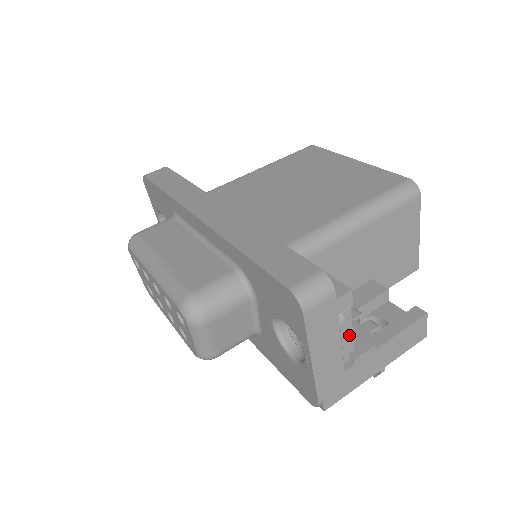
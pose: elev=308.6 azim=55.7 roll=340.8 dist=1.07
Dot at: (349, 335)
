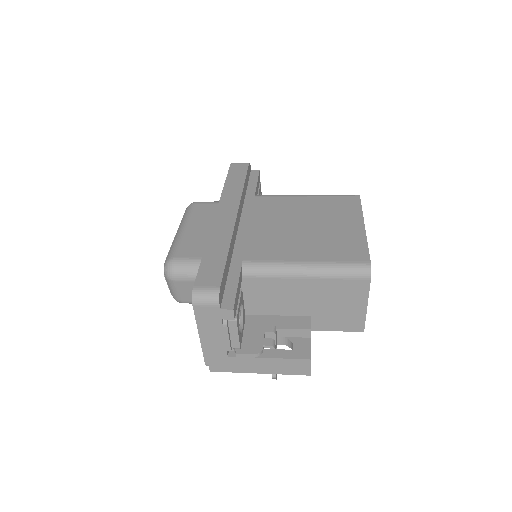
Dot at: (235, 337)
